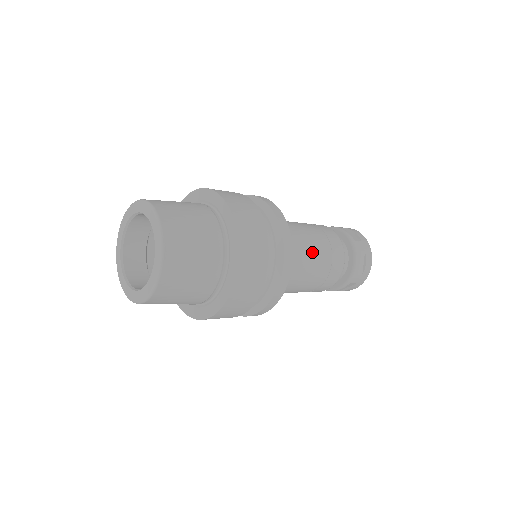
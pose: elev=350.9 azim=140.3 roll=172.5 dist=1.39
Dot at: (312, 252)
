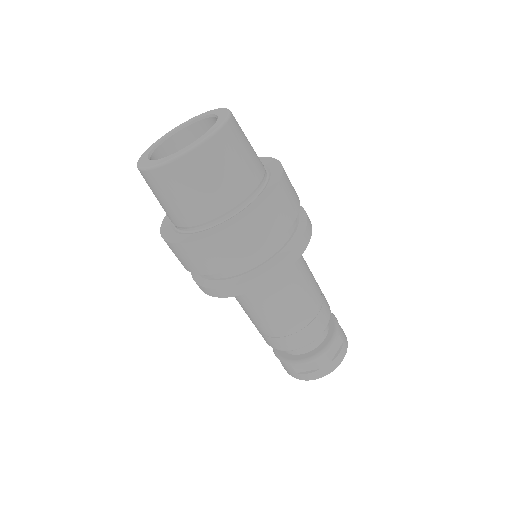
Dot at: (280, 312)
